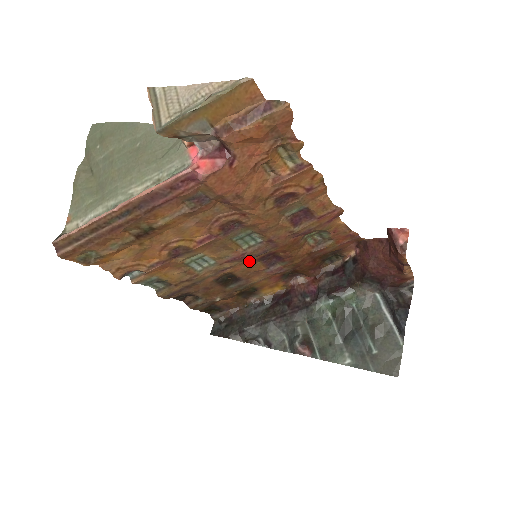
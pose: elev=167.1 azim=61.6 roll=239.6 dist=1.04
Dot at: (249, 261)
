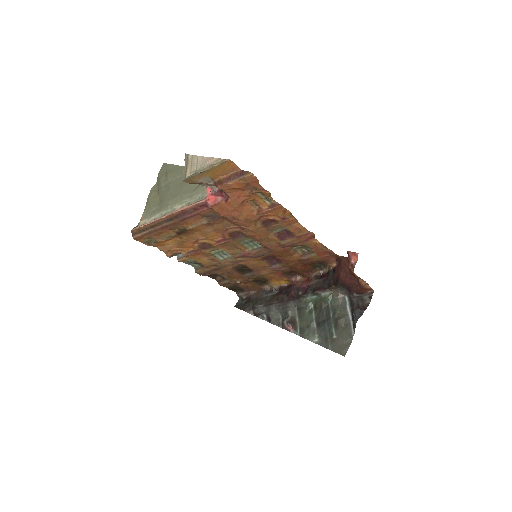
Dot at: (255, 259)
